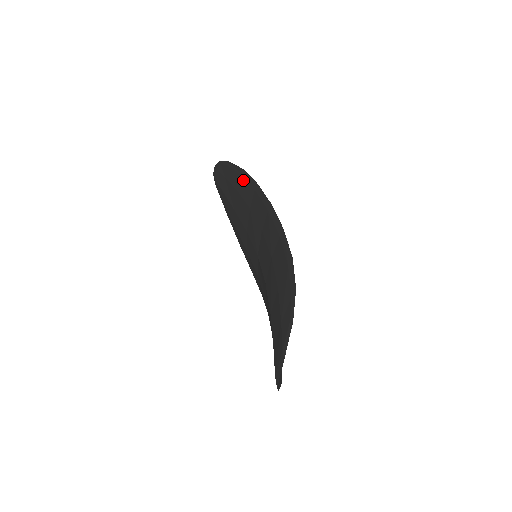
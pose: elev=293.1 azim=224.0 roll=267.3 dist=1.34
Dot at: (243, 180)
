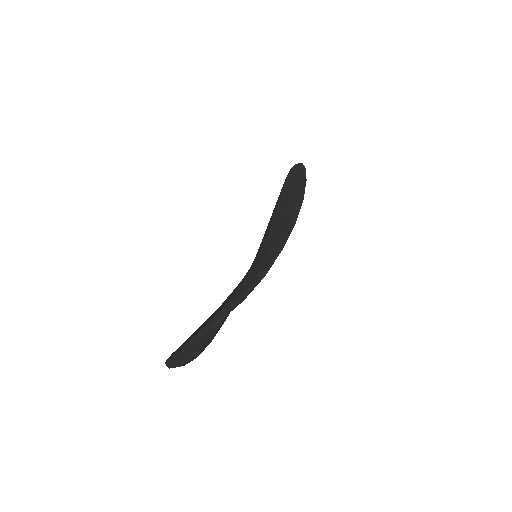
Dot at: (299, 189)
